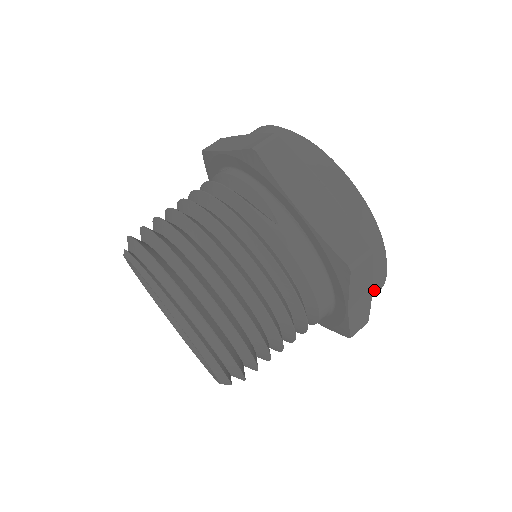
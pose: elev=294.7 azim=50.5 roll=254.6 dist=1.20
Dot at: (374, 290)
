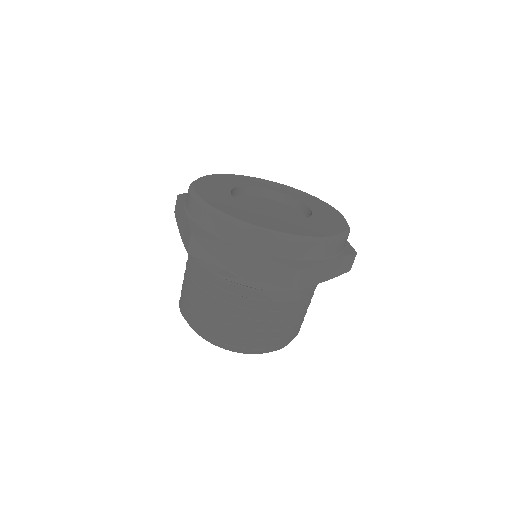
Dot at: (337, 251)
